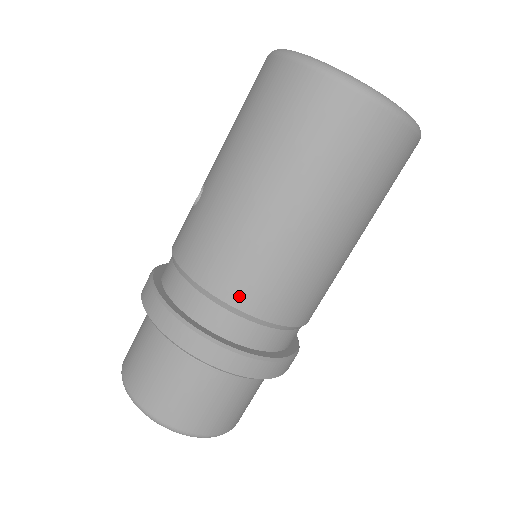
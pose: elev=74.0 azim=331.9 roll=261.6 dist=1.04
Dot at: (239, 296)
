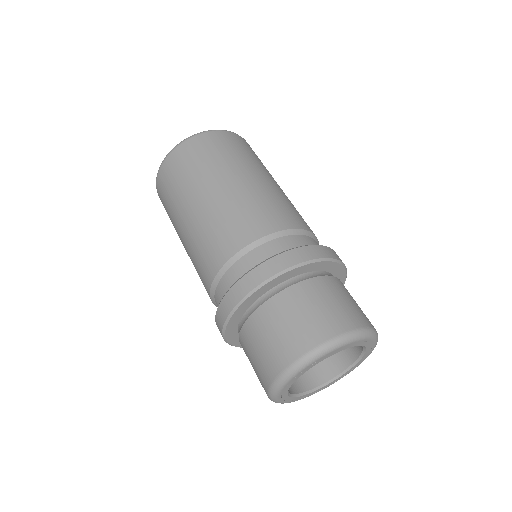
Dot at: (226, 251)
